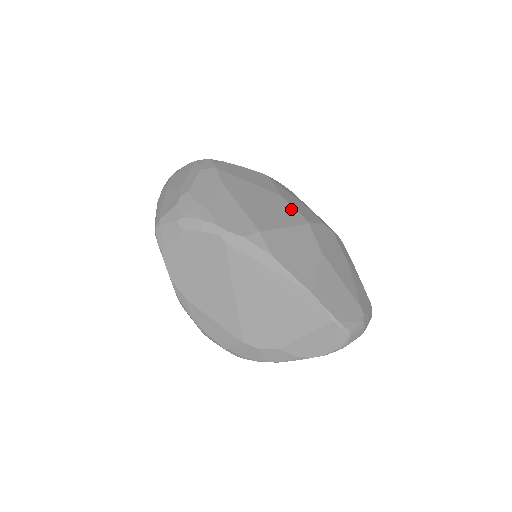
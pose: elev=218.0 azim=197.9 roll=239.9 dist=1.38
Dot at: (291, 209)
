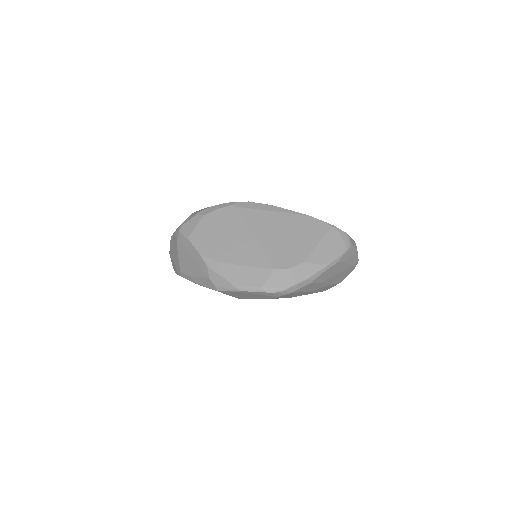
Dot at: occluded
